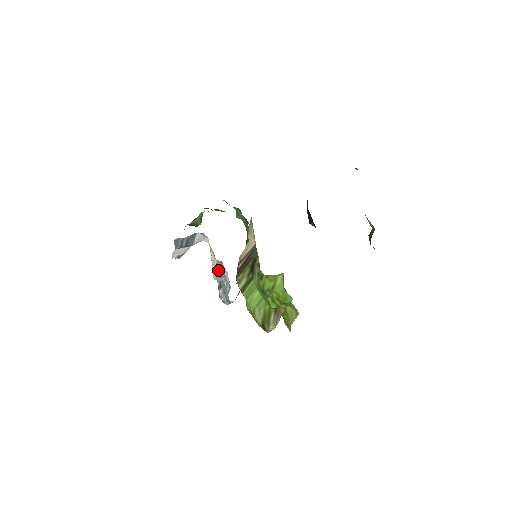
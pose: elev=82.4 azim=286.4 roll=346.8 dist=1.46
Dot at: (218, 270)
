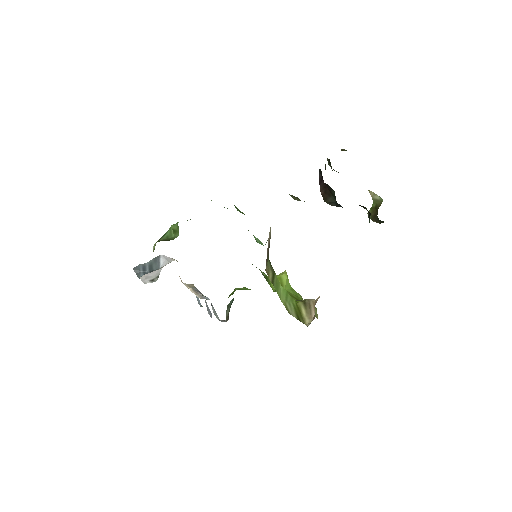
Dot at: (196, 291)
